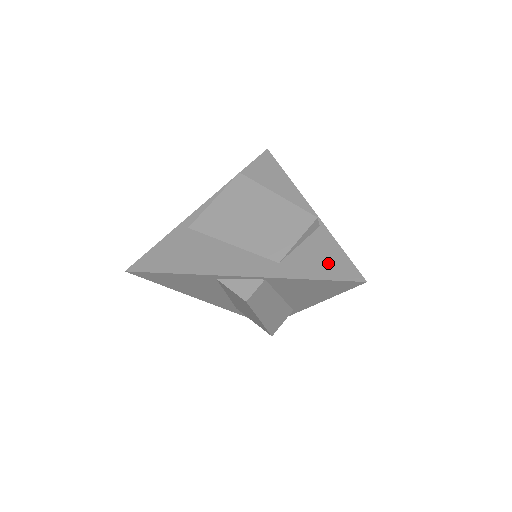
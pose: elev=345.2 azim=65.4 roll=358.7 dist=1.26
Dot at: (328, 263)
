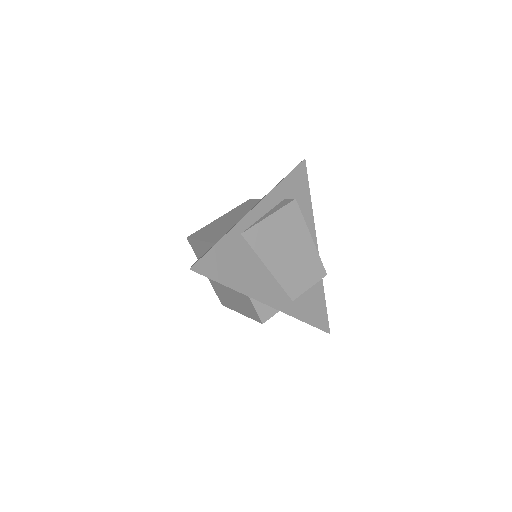
Dot at: (317, 311)
